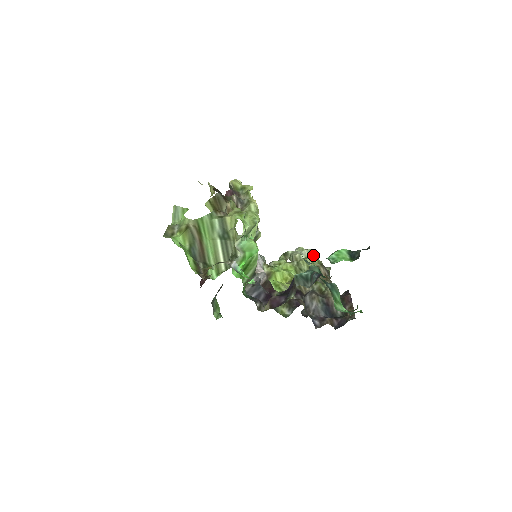
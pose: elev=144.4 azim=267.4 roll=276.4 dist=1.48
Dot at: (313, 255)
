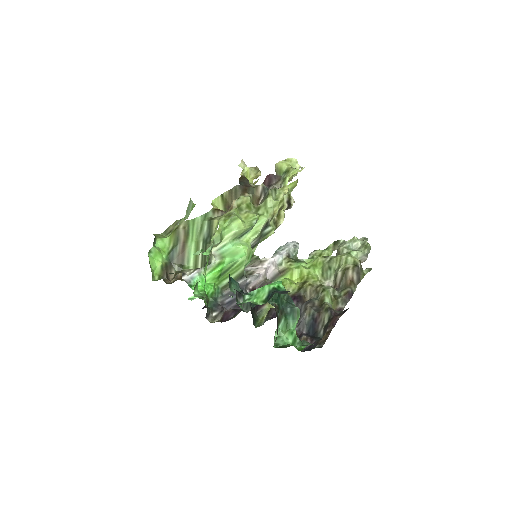
Dot at: (362, 249)
